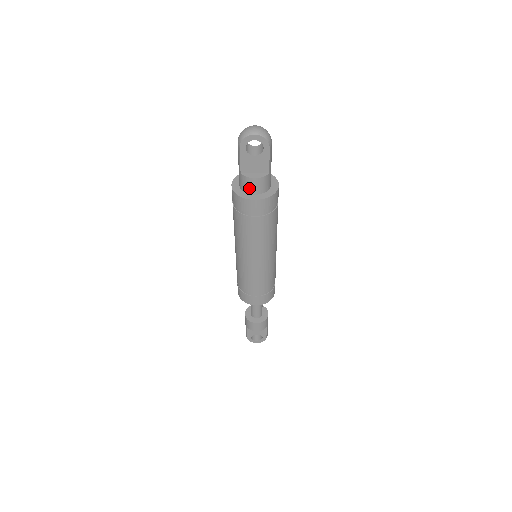
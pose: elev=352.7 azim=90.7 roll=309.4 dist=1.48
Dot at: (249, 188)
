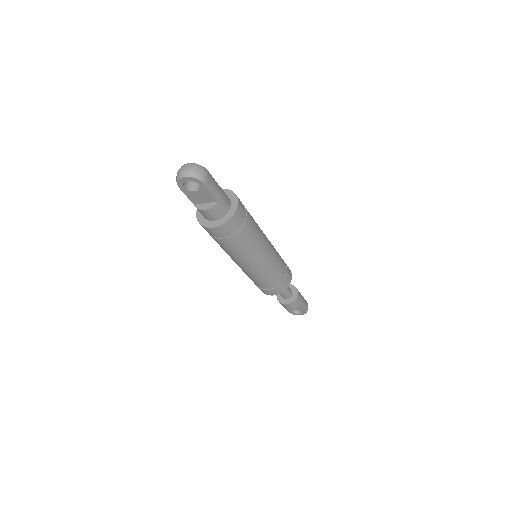
Dot at: (206, 217)
